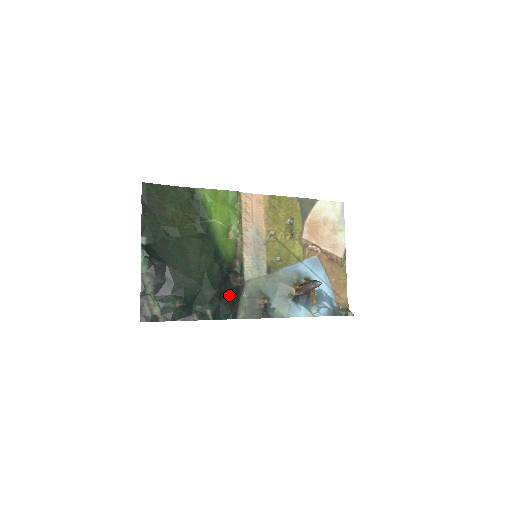
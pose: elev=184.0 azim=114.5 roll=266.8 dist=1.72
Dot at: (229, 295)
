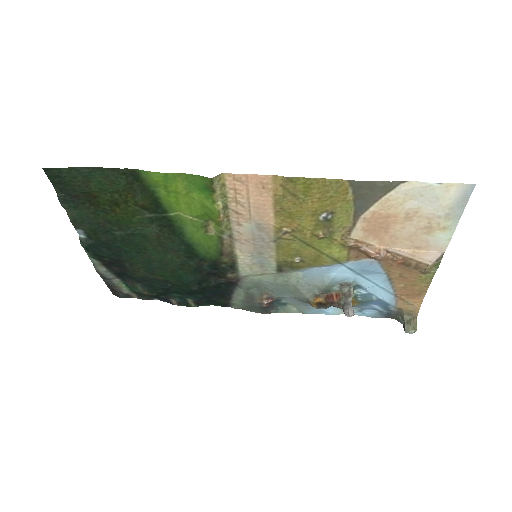
Dot at: (216, 290)
